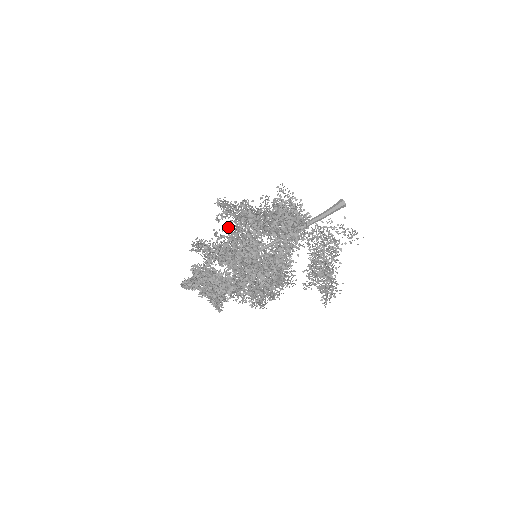
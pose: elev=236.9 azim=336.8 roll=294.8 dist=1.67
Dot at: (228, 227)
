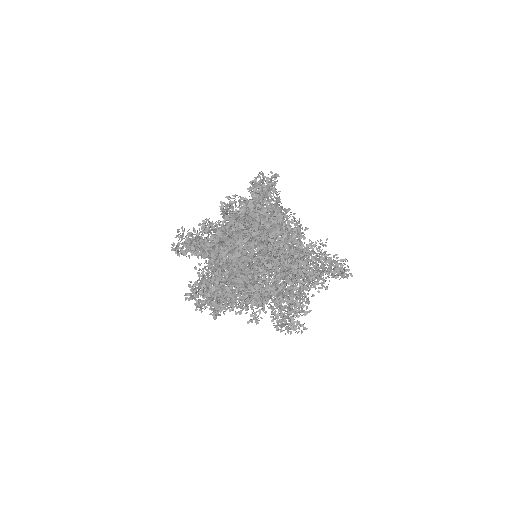
Dot at: occluded
